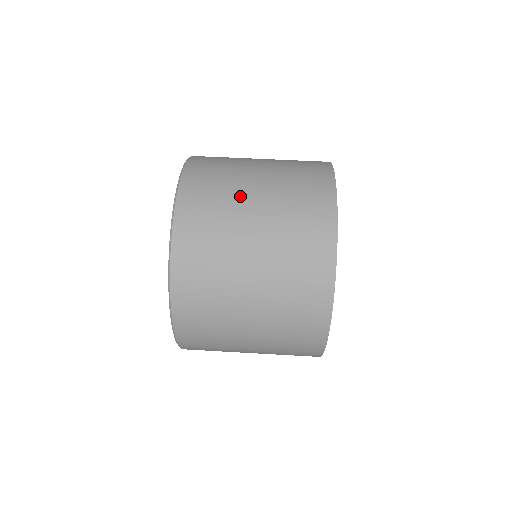
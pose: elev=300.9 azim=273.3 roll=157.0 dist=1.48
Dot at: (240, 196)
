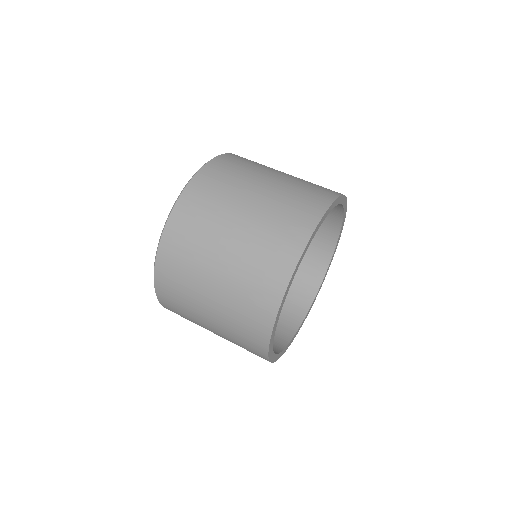
Dot at: (260, 174)
